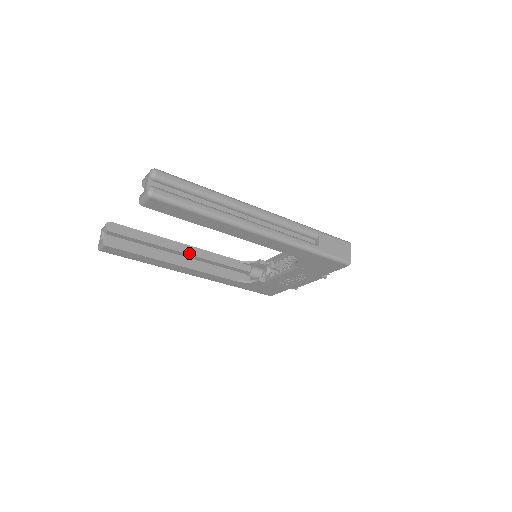
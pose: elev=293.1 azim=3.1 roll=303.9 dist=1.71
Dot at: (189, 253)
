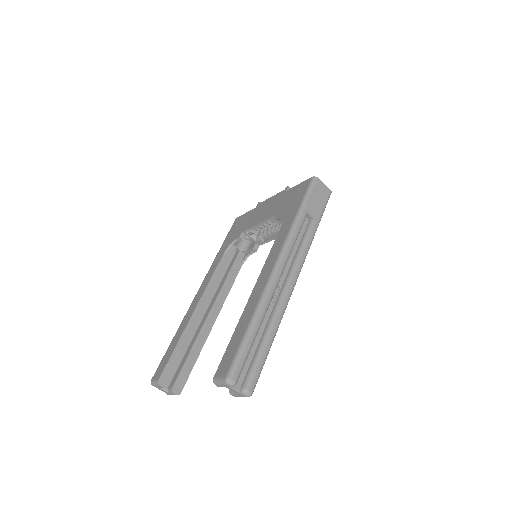
Dot at: (206, 306)
